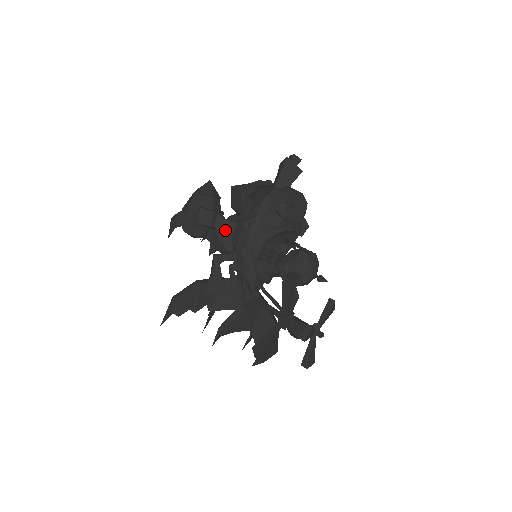
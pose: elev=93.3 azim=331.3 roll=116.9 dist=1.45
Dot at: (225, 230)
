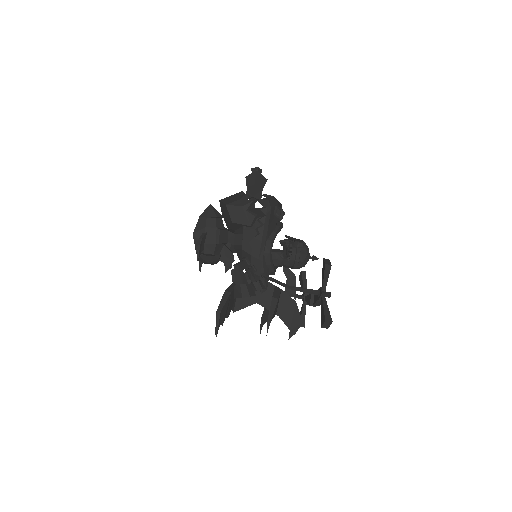
Dot at: (236, 242)
